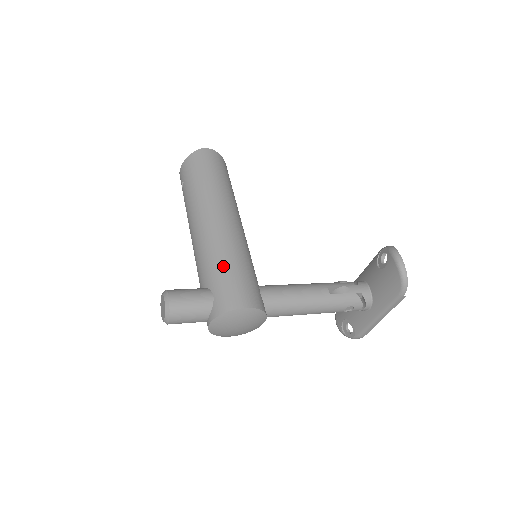
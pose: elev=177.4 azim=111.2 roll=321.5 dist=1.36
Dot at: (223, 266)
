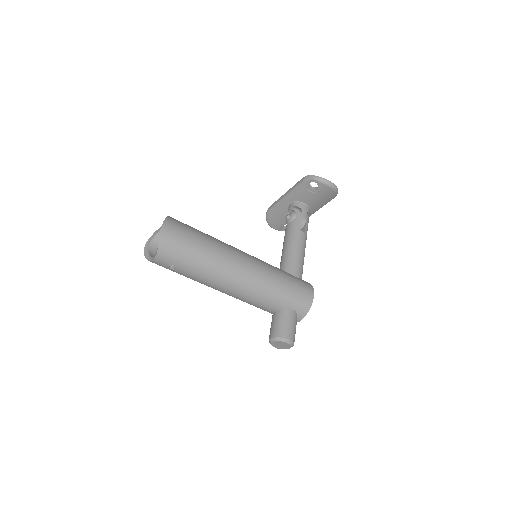
Dot at: (281, 290)
